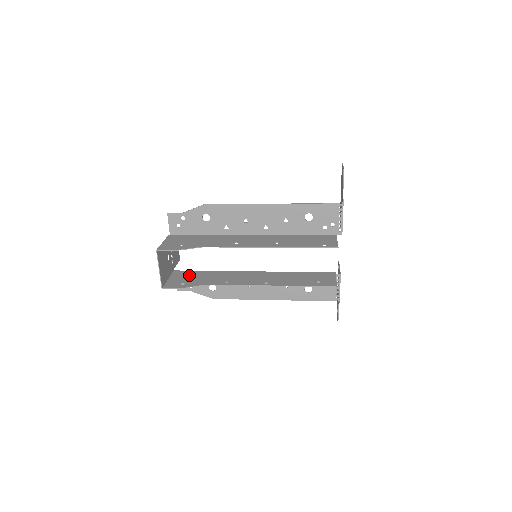
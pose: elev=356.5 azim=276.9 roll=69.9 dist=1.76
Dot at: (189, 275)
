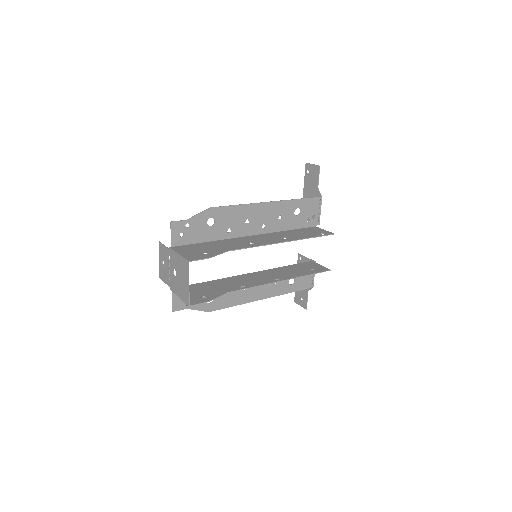
Dot at: (195, 289)
